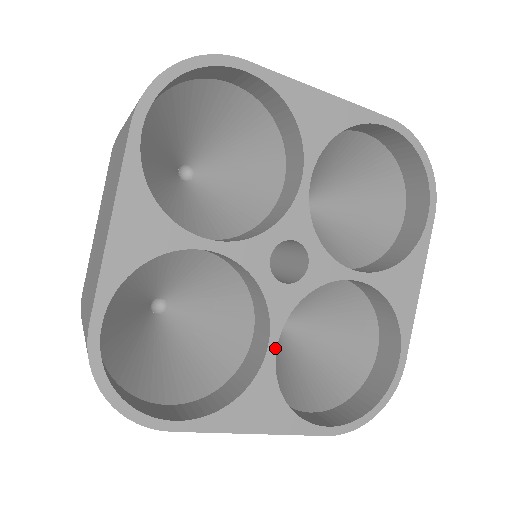
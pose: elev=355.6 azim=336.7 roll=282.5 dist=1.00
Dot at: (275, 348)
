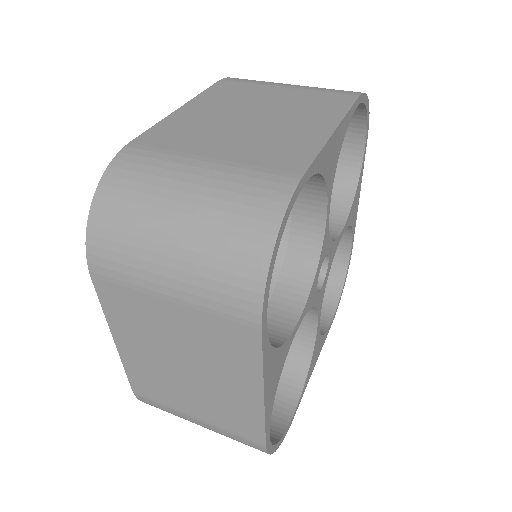
Dot at: (319, 322)
